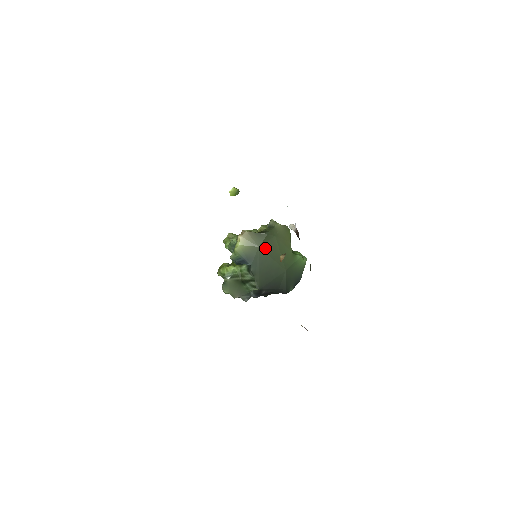
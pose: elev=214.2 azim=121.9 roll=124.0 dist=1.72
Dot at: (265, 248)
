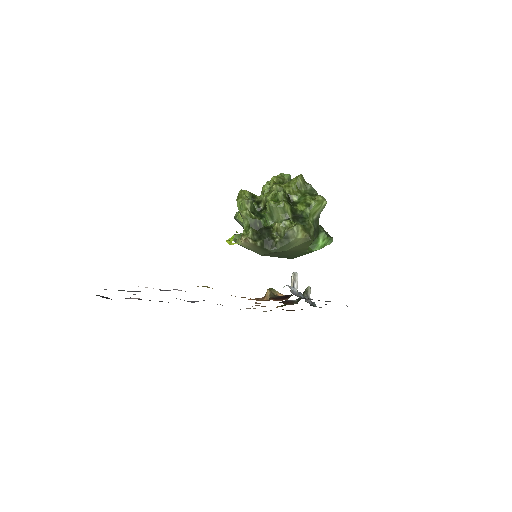
Dot at: (269, 255)
